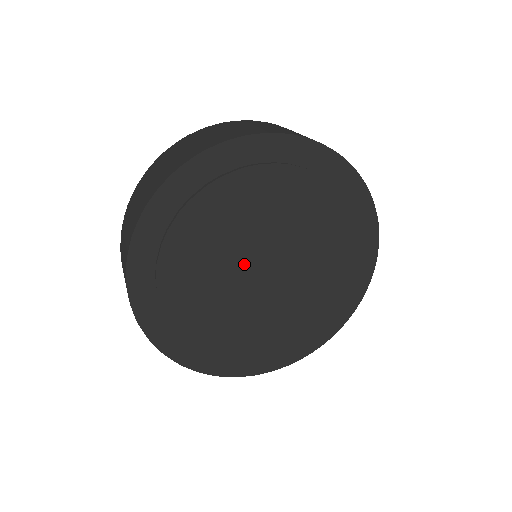
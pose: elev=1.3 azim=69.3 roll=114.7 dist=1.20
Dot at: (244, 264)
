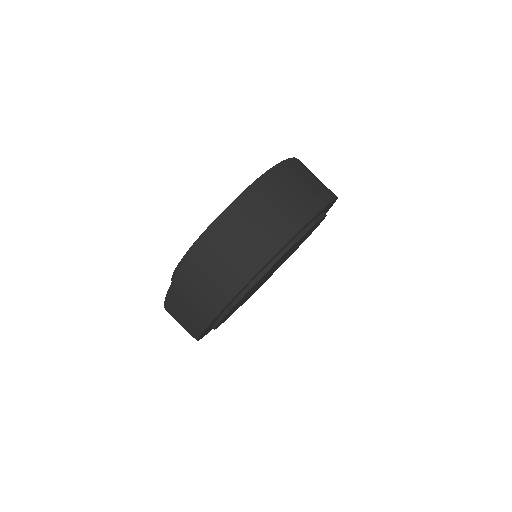
Dot at: occluded
